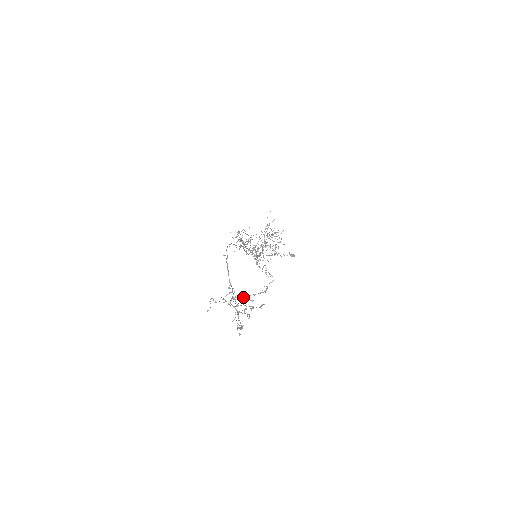
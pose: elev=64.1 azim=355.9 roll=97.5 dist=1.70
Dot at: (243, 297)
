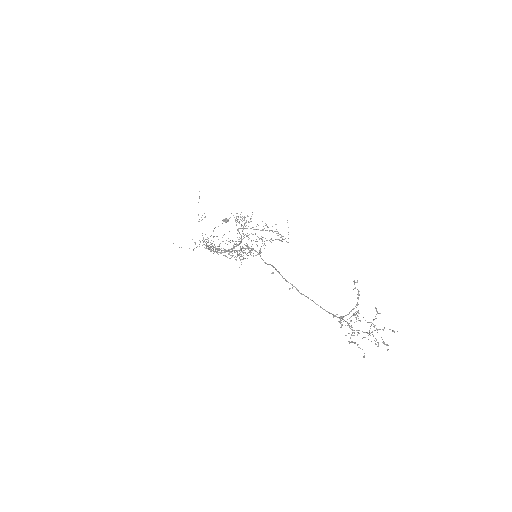
Dot at: occluded
